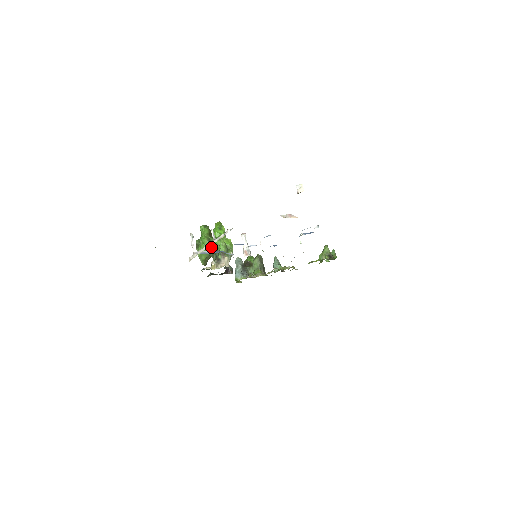
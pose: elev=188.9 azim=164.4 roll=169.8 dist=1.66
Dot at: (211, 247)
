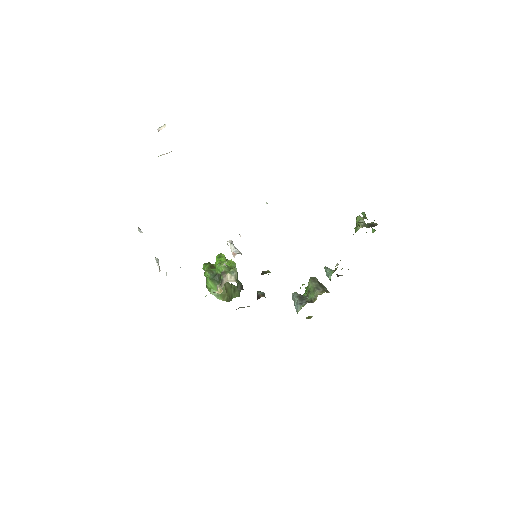
Dot at: (214, 276)
